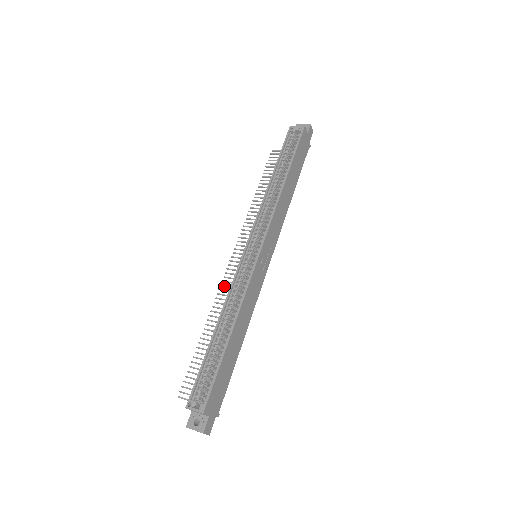
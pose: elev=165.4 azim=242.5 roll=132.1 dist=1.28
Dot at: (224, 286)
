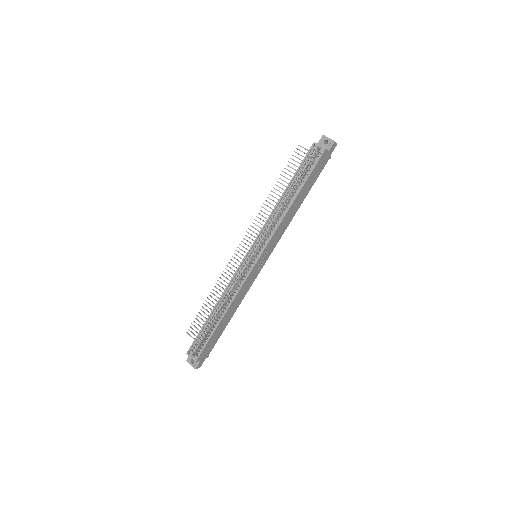
Dot at: (231, 264)
